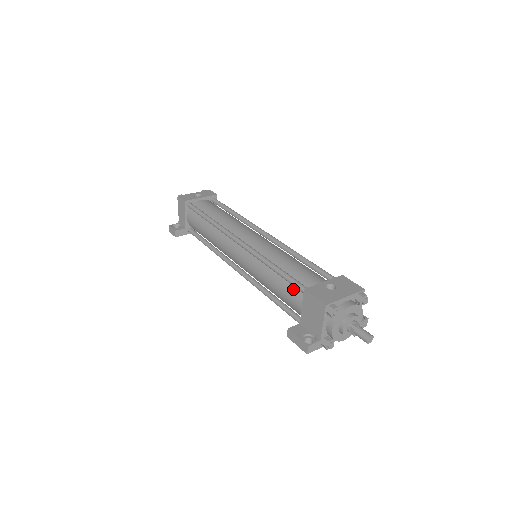
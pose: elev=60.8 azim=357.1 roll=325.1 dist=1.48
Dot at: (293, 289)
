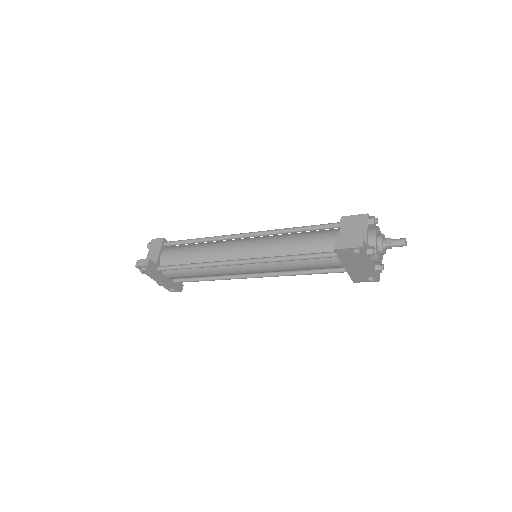
Dot at: (323, 232)
